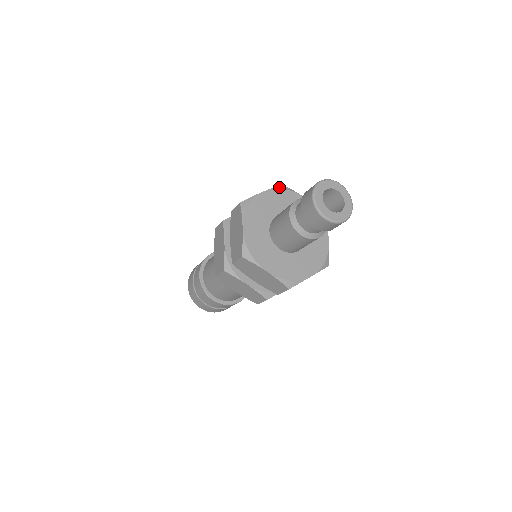
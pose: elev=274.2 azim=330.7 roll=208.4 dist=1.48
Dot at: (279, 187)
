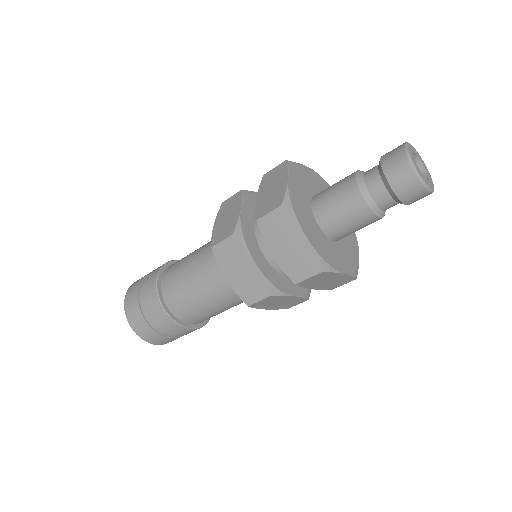
Dot at: occluded
